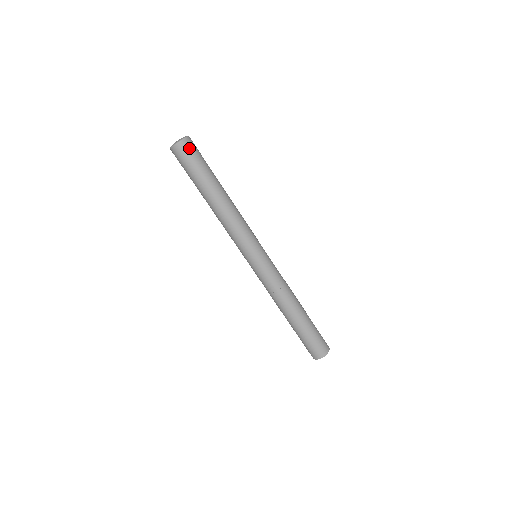
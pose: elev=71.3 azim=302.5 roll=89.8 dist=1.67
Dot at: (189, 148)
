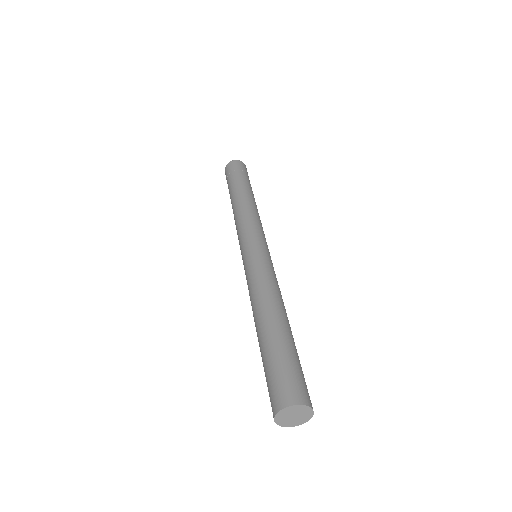
Dot at: (242, 165)
